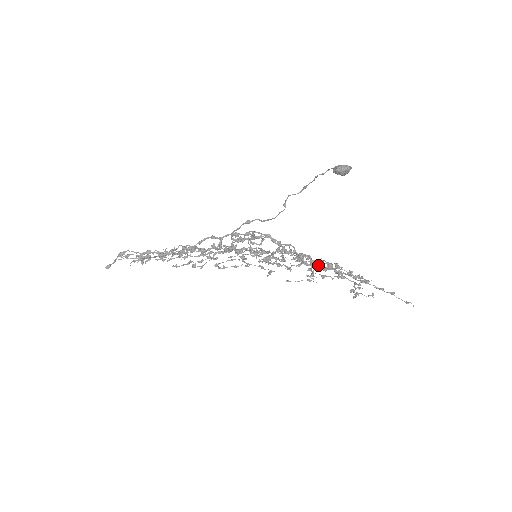
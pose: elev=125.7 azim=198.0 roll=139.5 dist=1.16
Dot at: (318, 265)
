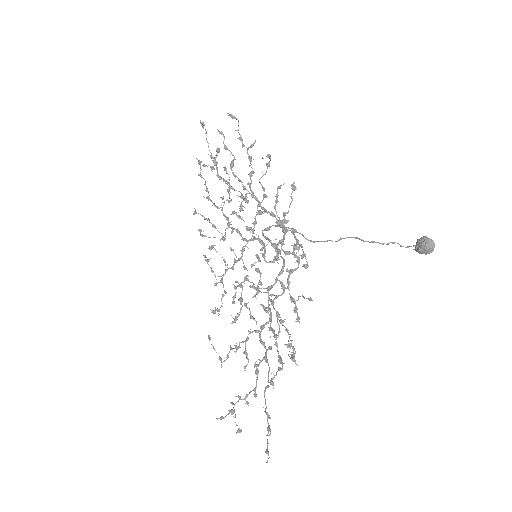
Dot at: occluded
